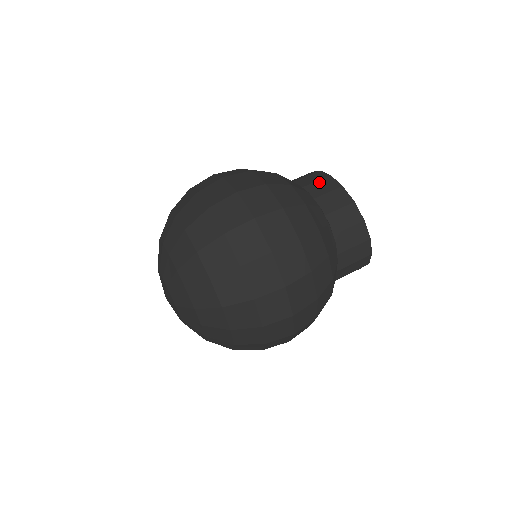
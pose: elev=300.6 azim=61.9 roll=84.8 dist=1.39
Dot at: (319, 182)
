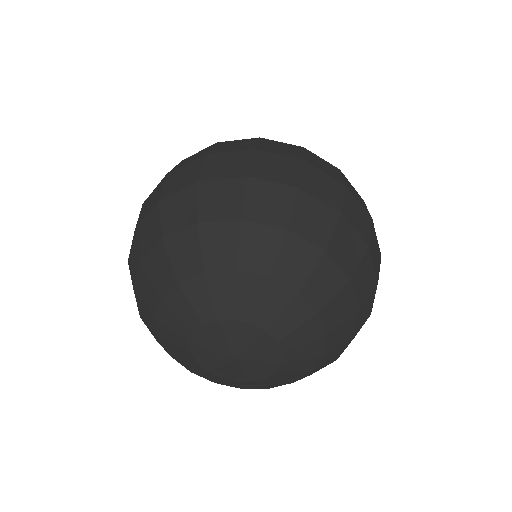
Dot at: occluded
